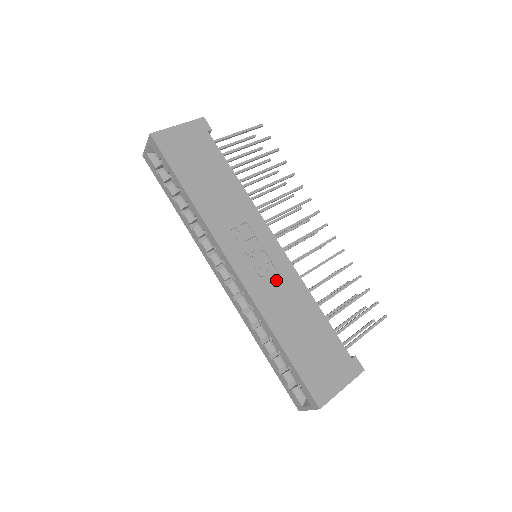
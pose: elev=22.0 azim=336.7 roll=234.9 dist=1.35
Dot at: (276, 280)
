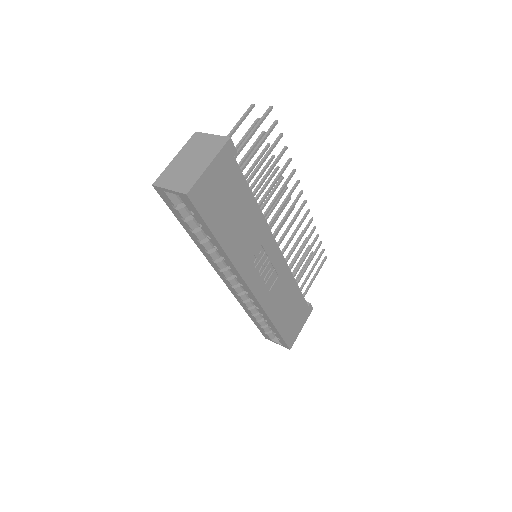
Dot at: (276, 282)
